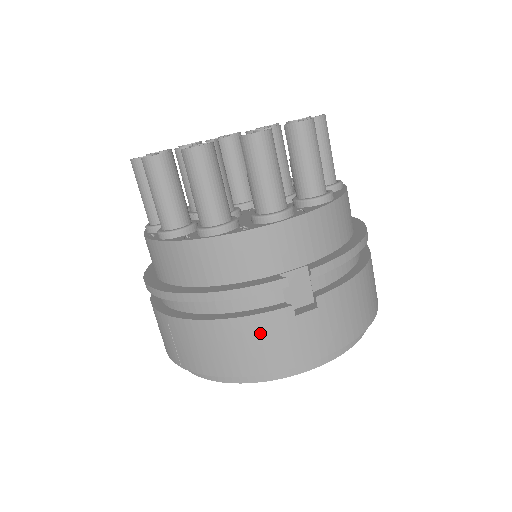
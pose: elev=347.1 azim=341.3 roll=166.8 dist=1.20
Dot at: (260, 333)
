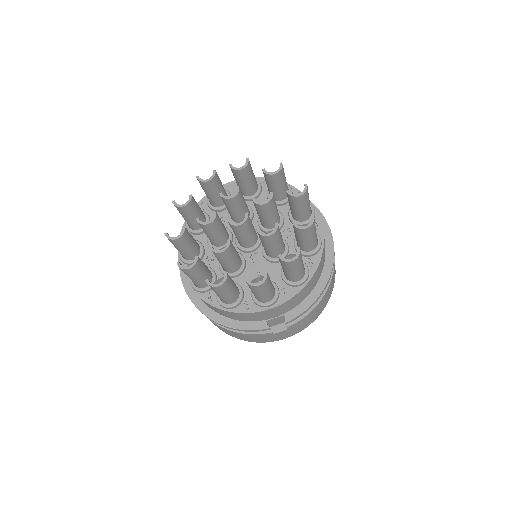
Dot at: (253, 337)
